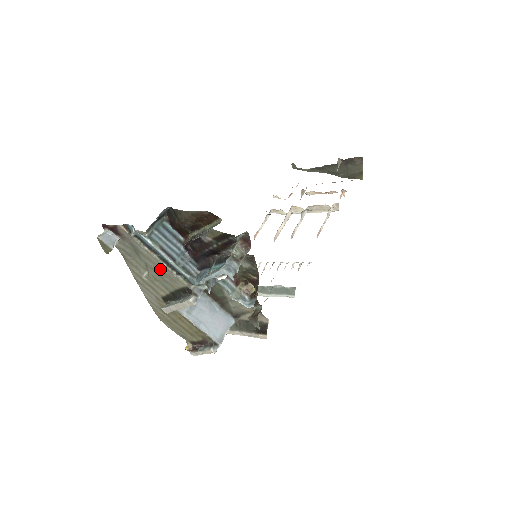
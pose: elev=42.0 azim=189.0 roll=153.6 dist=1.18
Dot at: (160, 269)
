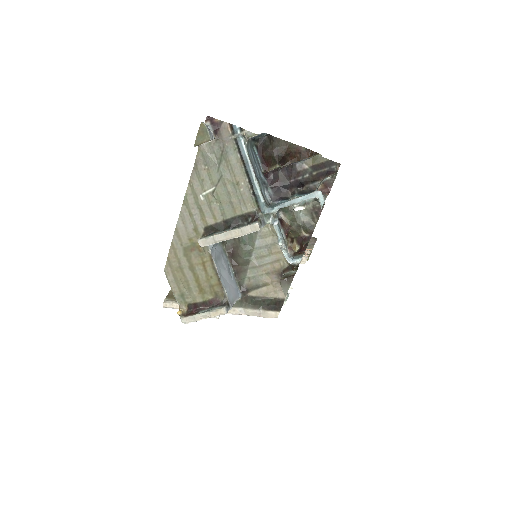
Dot at: (237, 185)
